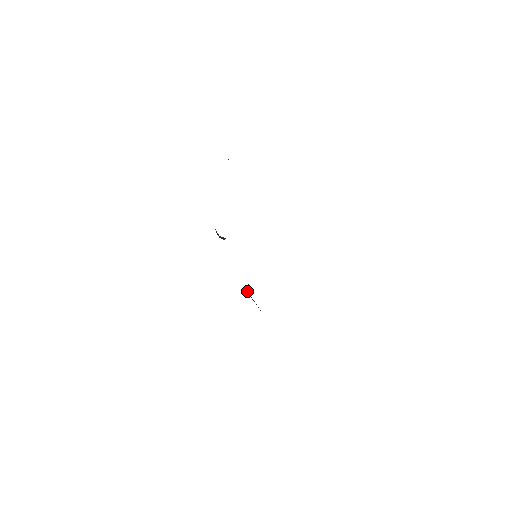
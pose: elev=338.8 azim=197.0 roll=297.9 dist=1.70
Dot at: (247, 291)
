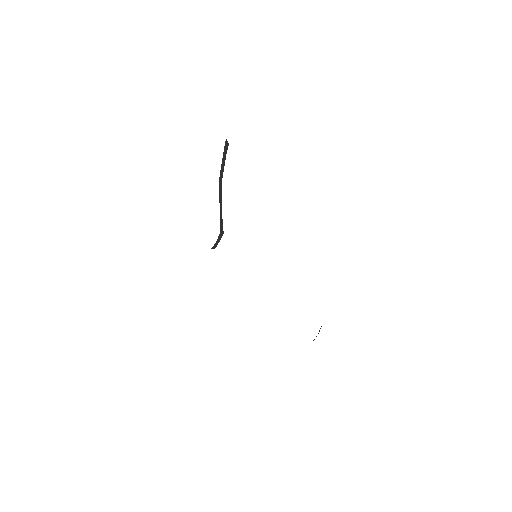
Dot at: occluded
